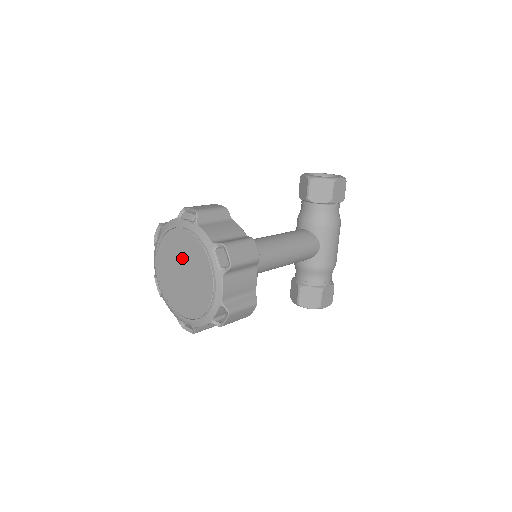
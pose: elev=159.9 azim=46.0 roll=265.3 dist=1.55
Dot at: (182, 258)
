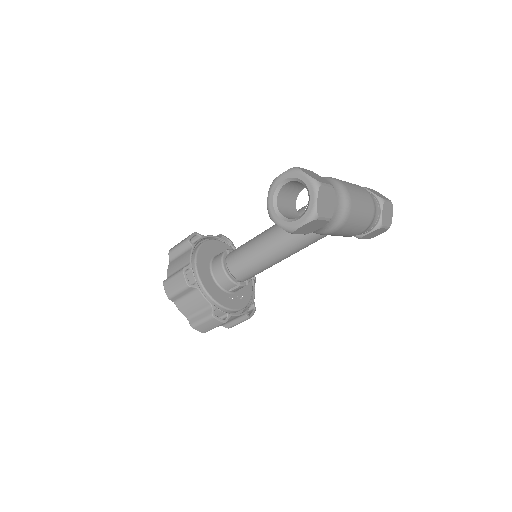
Dot at: occluded
